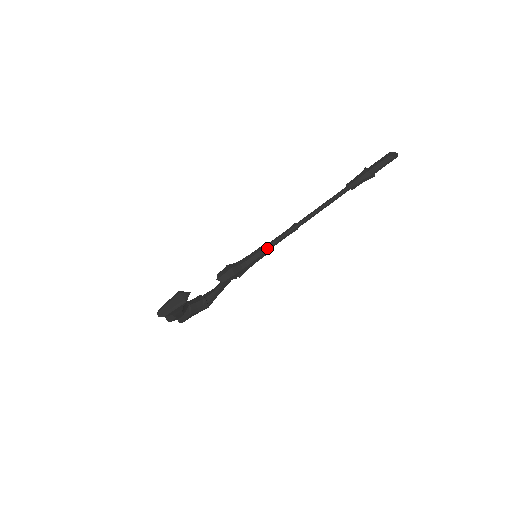
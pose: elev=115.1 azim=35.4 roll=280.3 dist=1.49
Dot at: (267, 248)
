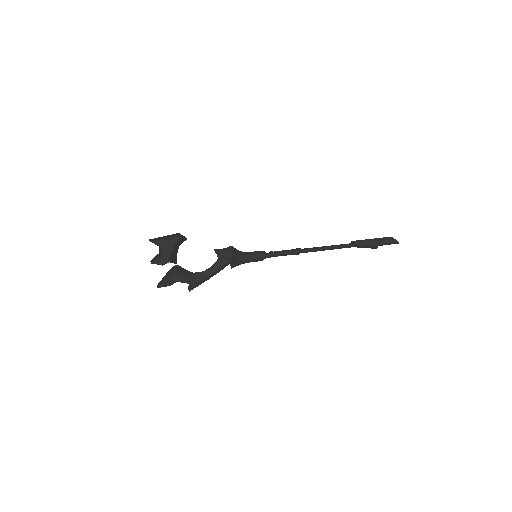
Dot at: (268, 253)
